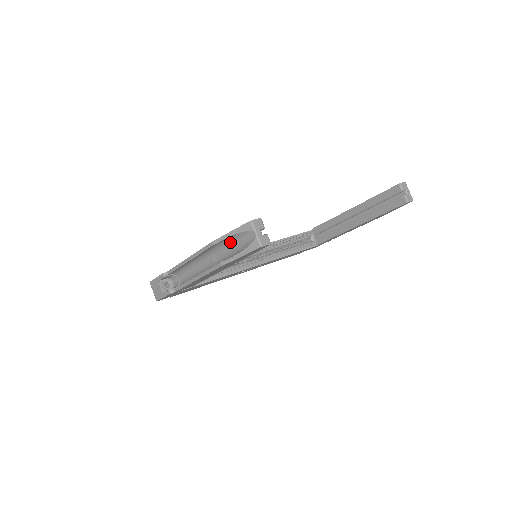
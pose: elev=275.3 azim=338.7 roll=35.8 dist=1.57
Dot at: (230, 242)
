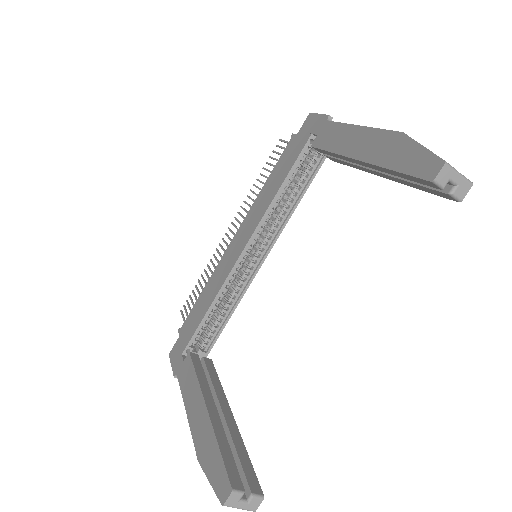
Dot at: occluded
